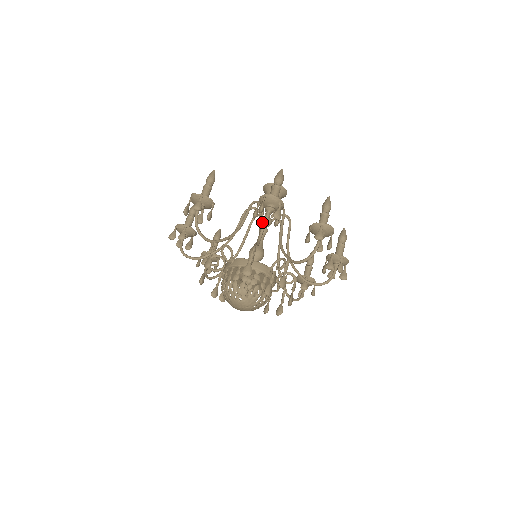
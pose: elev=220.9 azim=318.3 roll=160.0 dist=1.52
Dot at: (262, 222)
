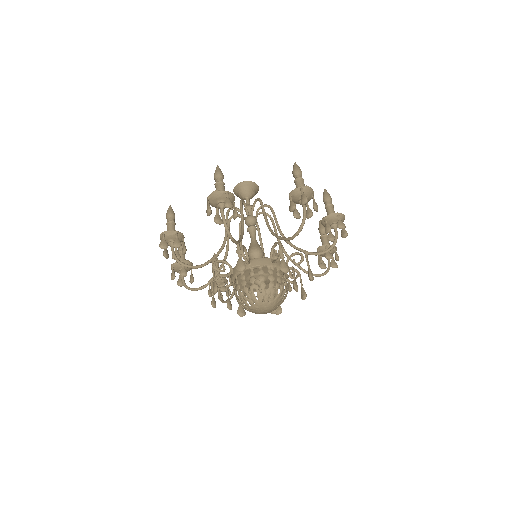
Dot at: (296, 215)
